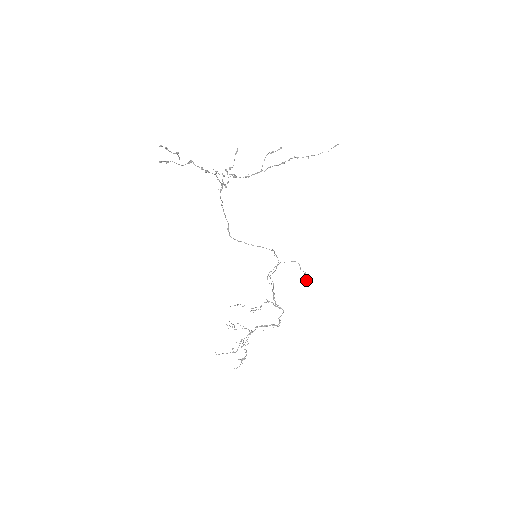
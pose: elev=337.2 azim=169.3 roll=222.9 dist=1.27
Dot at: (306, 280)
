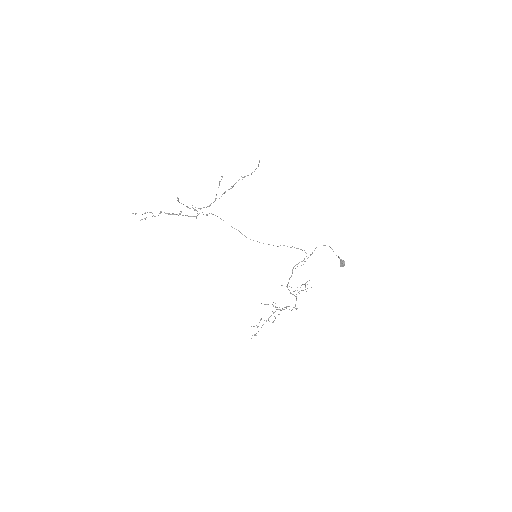
Dot at: (341, 263)
